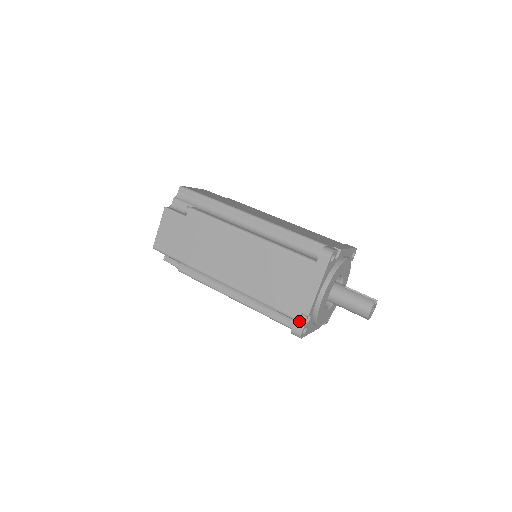
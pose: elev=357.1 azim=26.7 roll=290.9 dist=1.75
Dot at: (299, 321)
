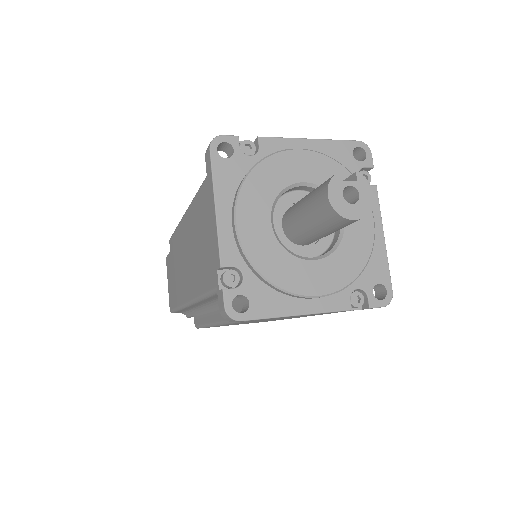
Dot at: occluded
